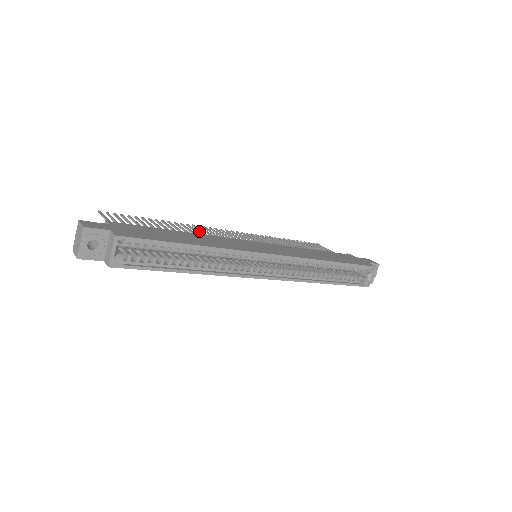
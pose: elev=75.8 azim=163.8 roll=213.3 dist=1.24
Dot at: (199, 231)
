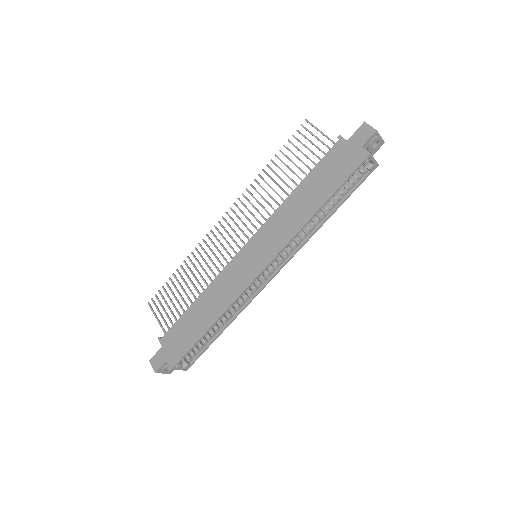
Dot at: occluded
